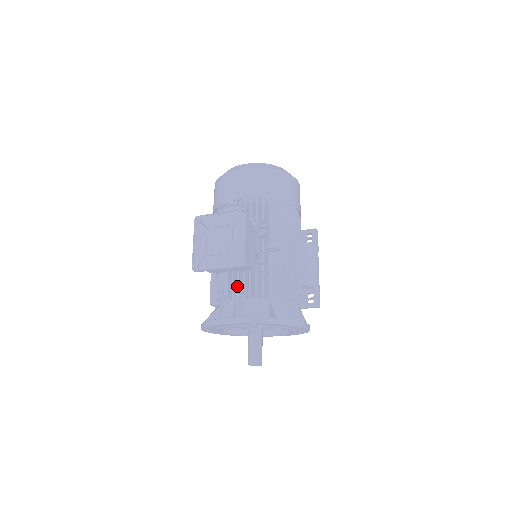
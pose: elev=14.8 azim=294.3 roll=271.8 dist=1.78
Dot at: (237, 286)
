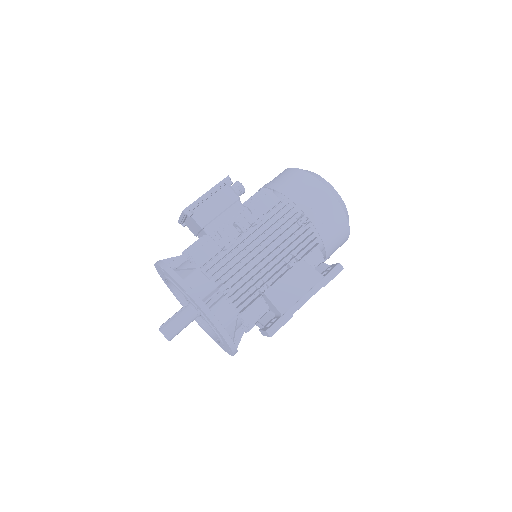
Dot at: occluded
